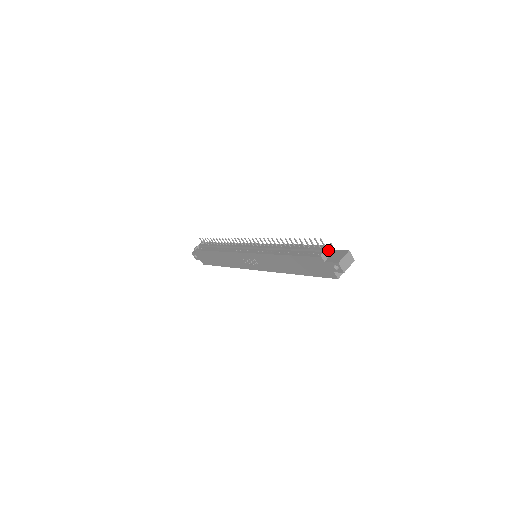
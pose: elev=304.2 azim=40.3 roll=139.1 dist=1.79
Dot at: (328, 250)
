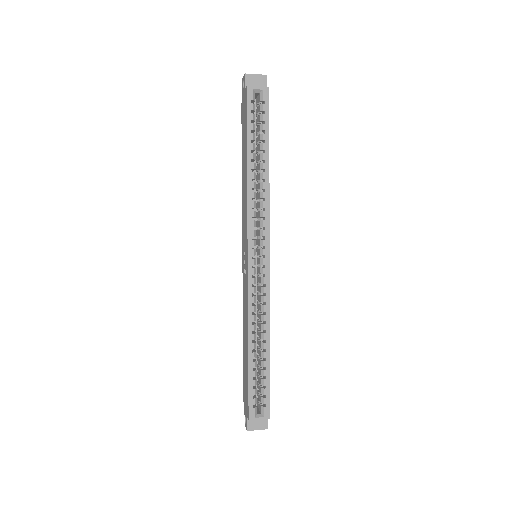
Dot at: occluded
